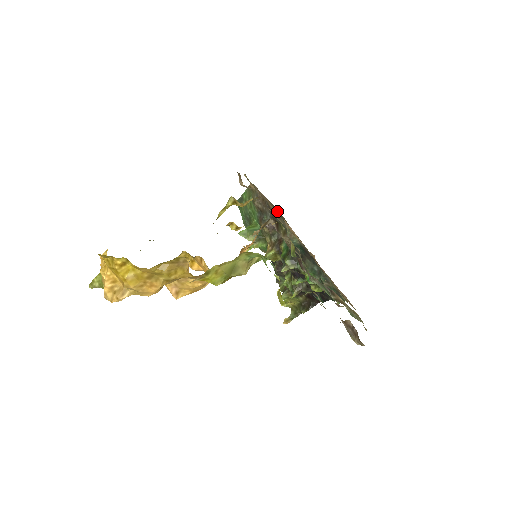
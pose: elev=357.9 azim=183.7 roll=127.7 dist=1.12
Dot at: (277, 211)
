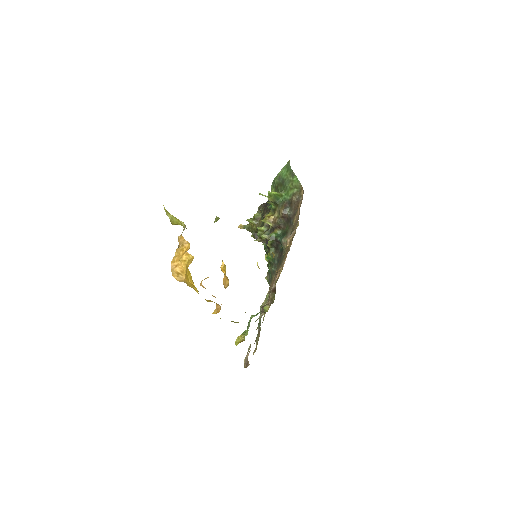
Dot at: (293, 230)
